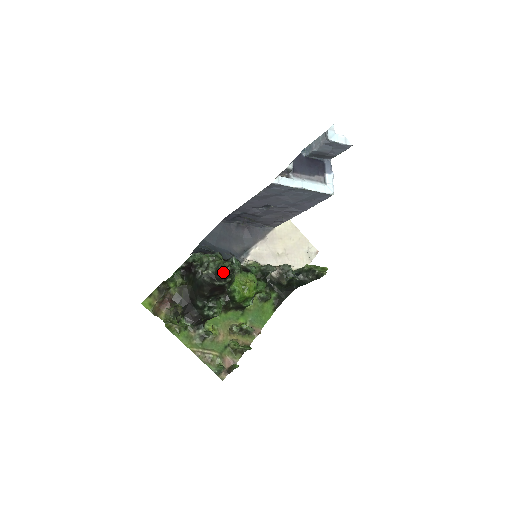
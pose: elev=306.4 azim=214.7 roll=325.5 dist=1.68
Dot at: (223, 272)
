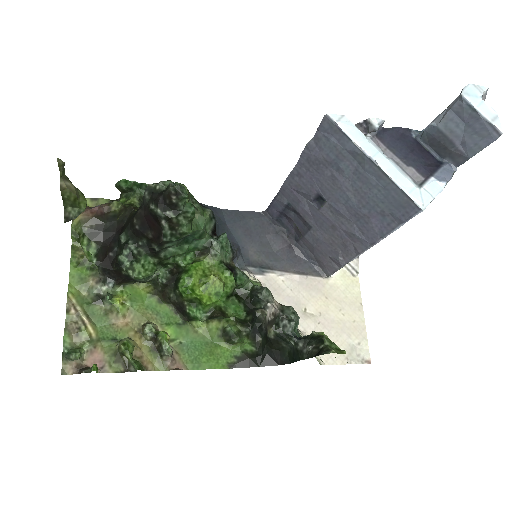
Dot at: (166, 189)
